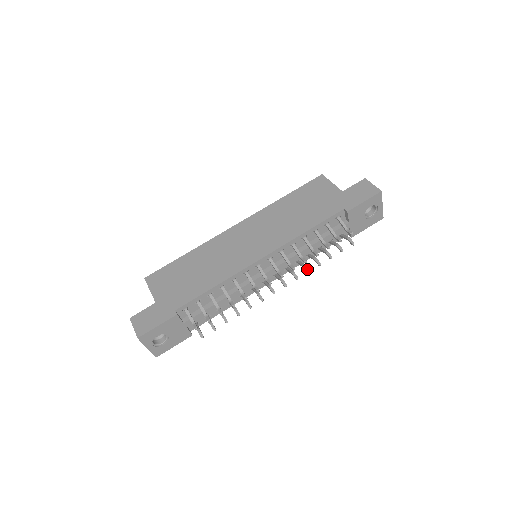
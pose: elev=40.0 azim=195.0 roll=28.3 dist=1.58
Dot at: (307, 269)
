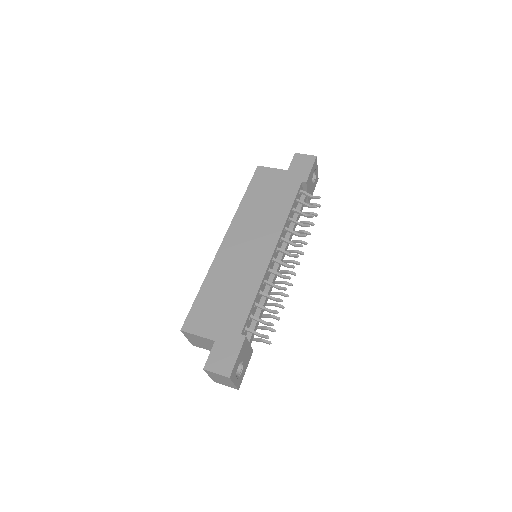
Dot at: (304, 242)
